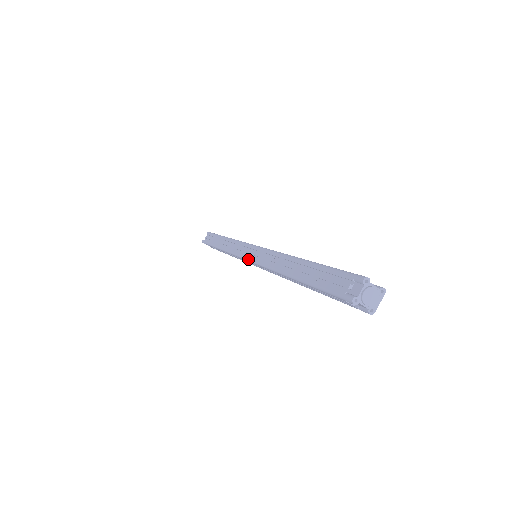
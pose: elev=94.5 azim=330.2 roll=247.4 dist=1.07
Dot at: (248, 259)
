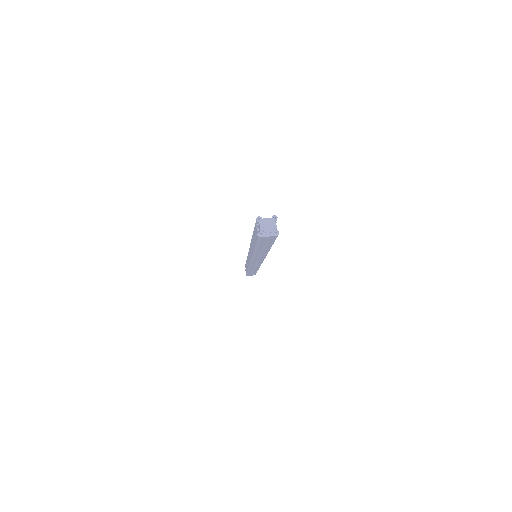
Dot at: occluded
